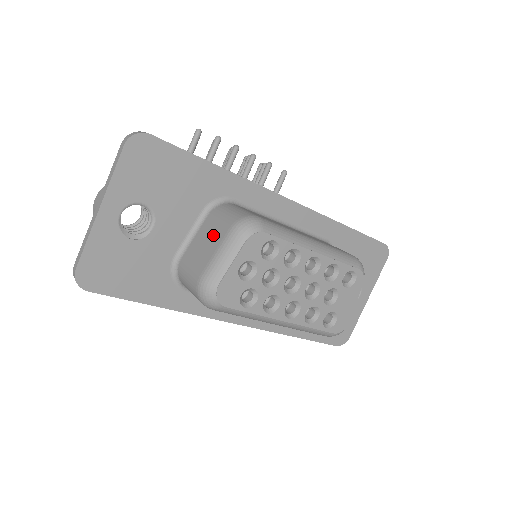
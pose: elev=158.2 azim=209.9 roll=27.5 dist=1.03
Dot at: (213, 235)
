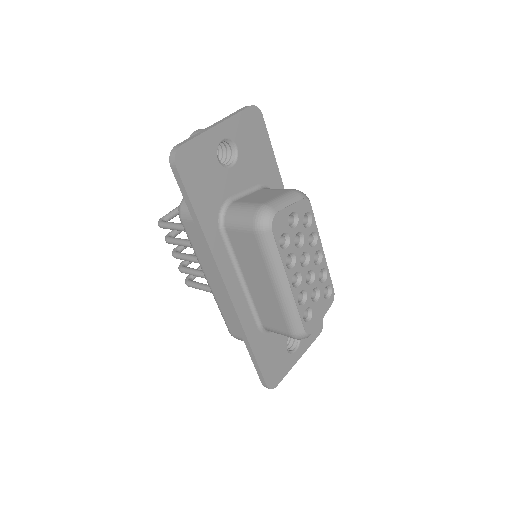
Dot at: (272, 193)
